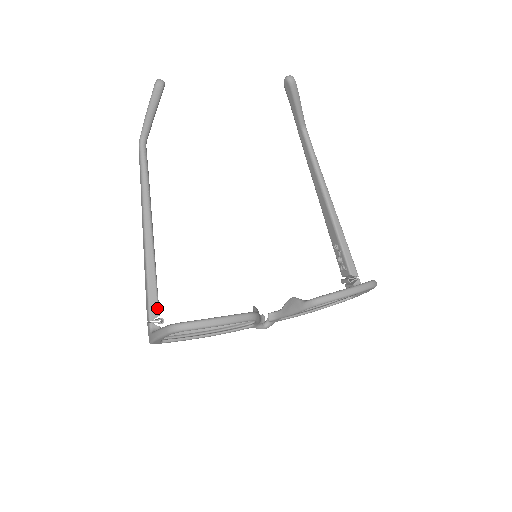
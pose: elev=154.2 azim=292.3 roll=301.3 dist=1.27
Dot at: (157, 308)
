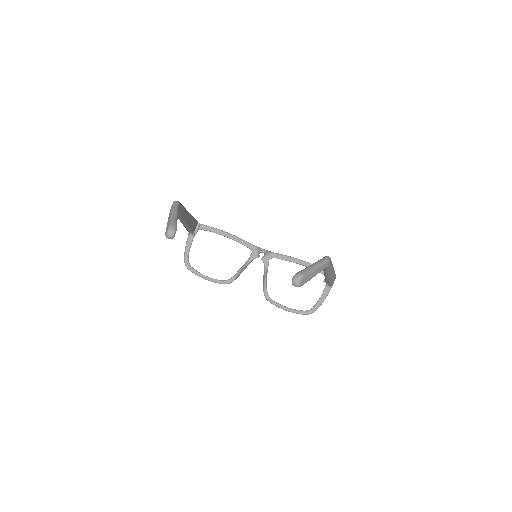
Dot at: (192, 233)
